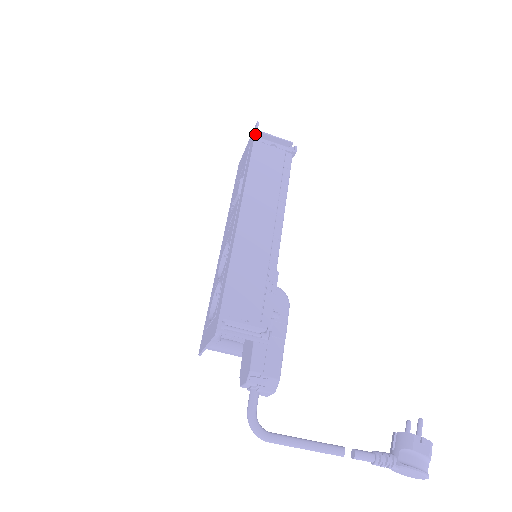
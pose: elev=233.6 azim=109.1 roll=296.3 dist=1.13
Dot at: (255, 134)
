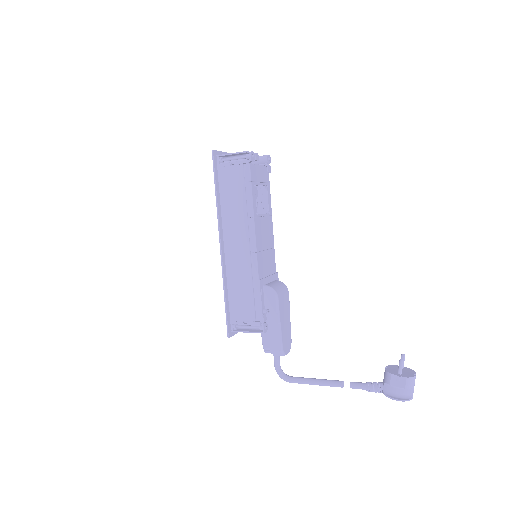
Dot at: (213, 166)
